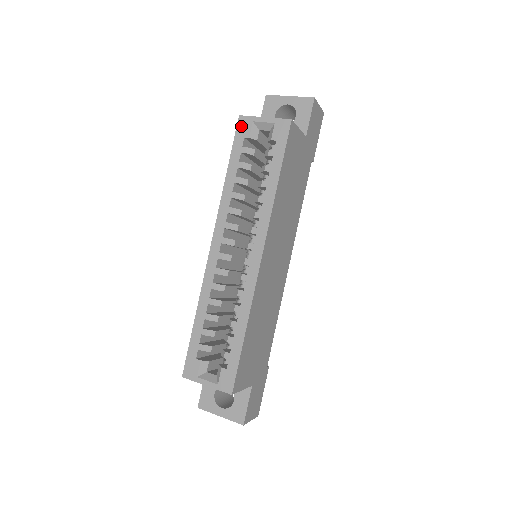
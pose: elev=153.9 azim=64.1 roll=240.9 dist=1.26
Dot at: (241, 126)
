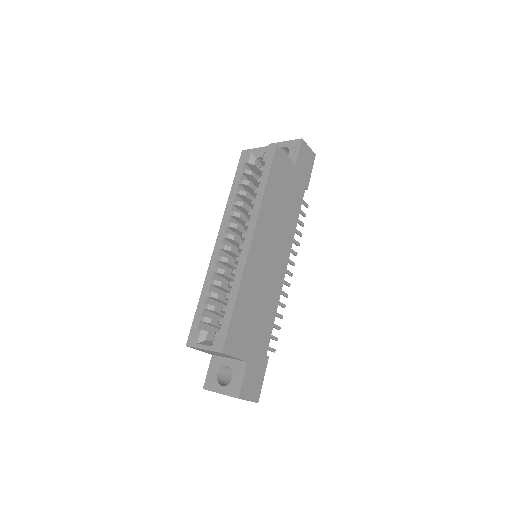
Dot at: (243, 157)
